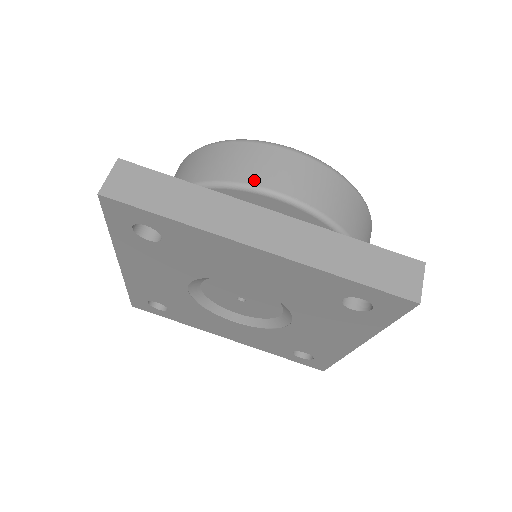
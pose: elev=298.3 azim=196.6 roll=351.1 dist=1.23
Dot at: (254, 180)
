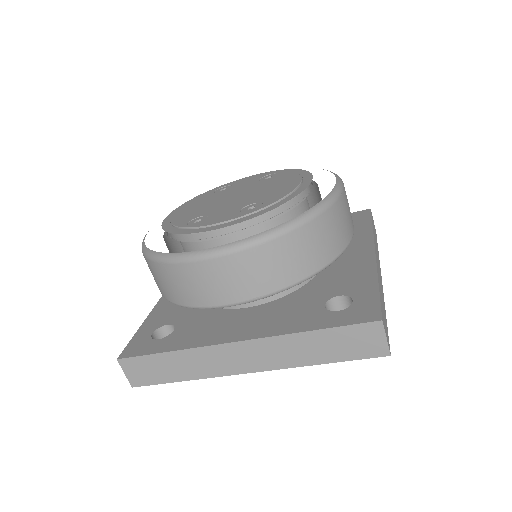
Dot at: (206, 302)
